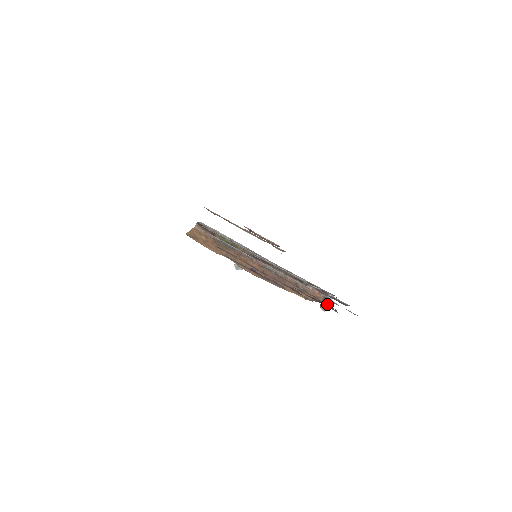
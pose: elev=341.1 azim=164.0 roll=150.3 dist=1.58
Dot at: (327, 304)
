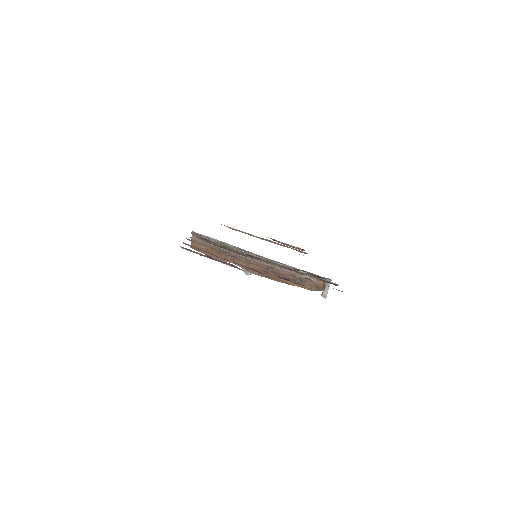
Dot at: (299, 282)
